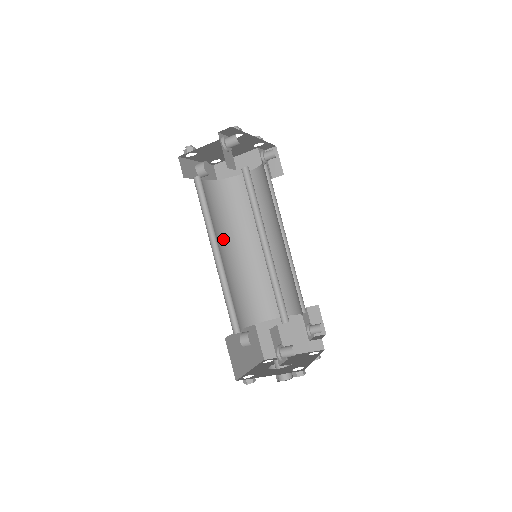
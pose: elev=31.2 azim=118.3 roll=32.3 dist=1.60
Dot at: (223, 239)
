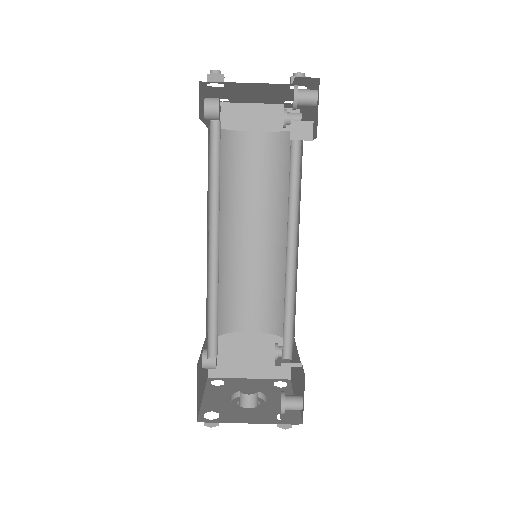
Dot at: occluded
